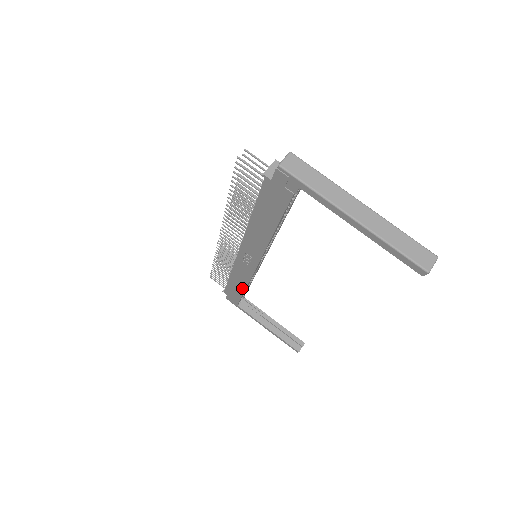
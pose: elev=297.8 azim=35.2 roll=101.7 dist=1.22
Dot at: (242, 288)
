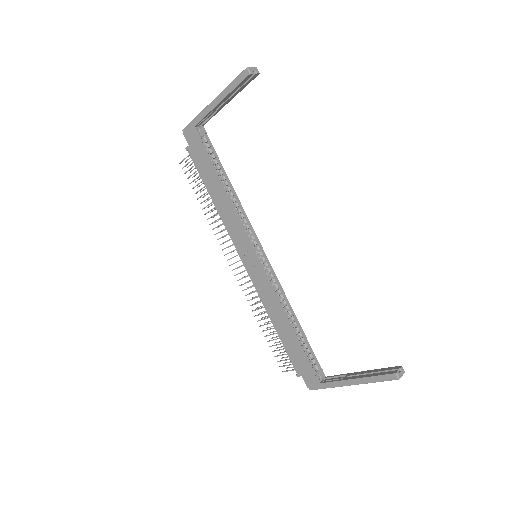
Dot at: (287, 326)
